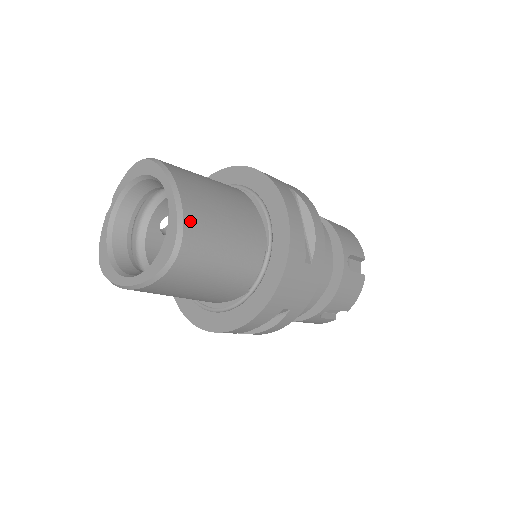
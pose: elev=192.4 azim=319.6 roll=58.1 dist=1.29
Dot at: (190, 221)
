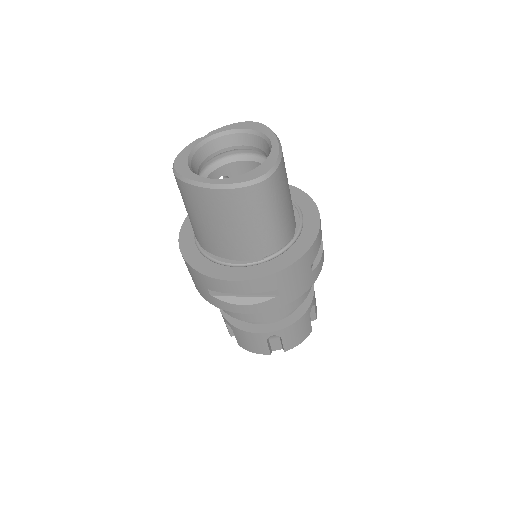
Dot at: (281, 168)
